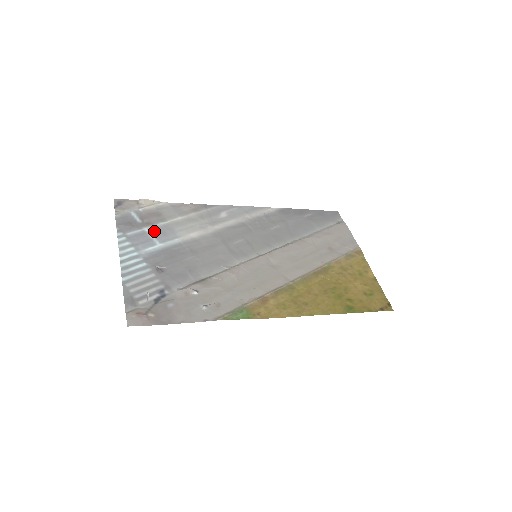
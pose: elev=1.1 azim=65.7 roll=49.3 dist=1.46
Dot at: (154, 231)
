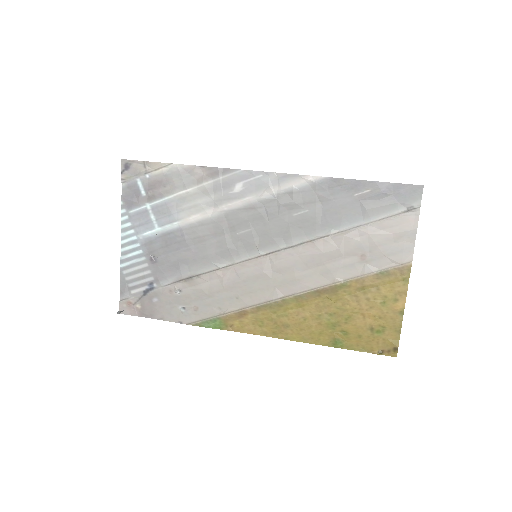
Dot at: (155, 210)
